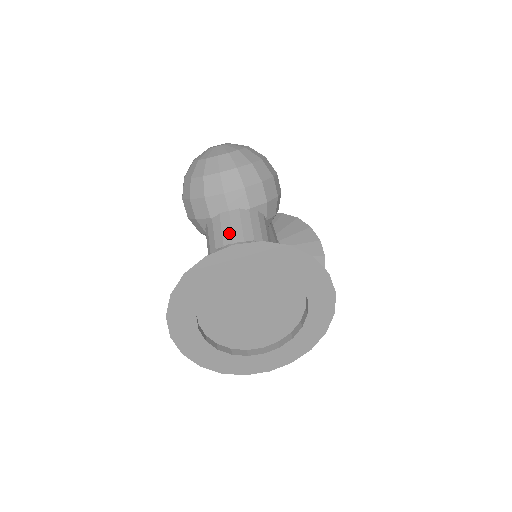
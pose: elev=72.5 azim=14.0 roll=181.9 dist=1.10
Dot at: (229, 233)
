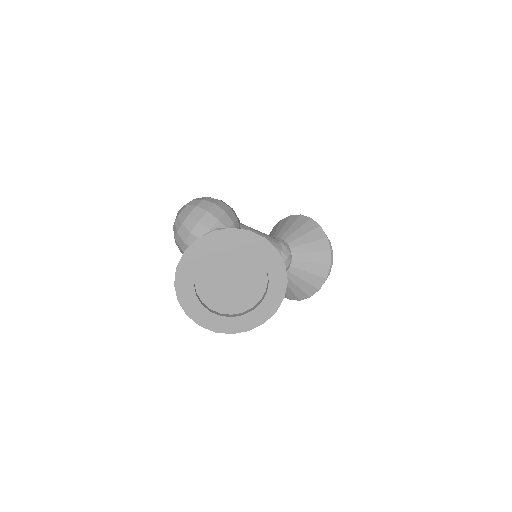
Dot at: occluded
